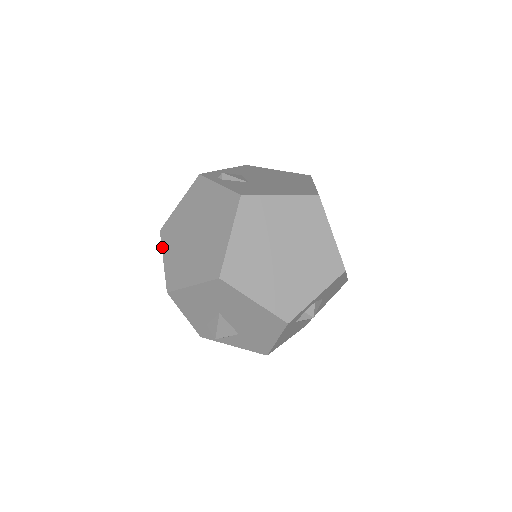
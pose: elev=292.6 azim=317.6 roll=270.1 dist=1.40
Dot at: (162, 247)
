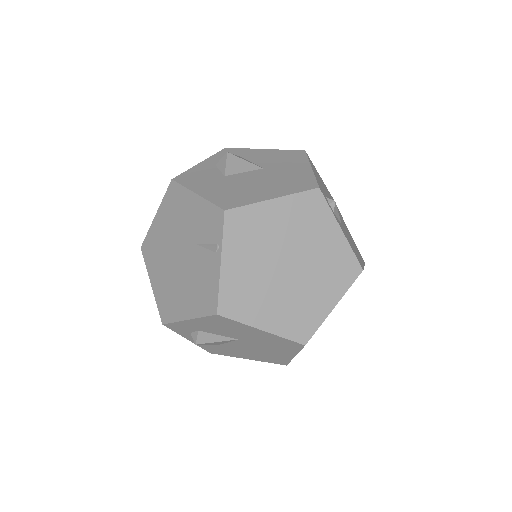
Dot at: (224, 242)
